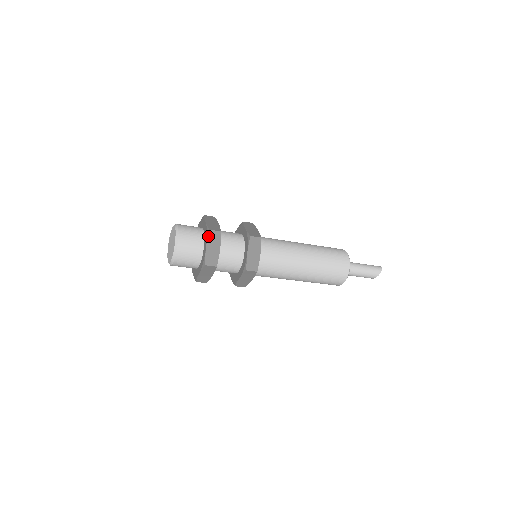
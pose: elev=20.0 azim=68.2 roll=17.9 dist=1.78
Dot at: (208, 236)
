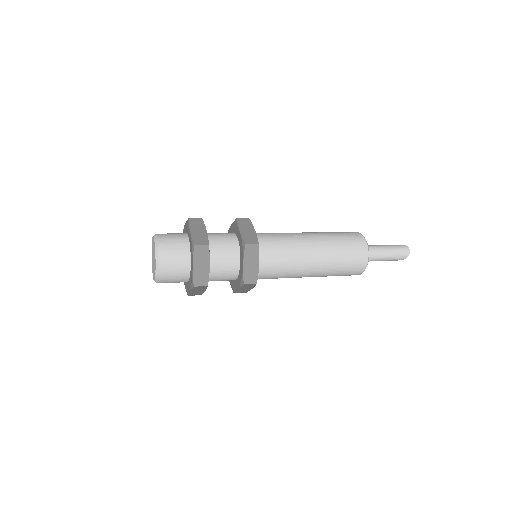
Dot at: (192, 288)
